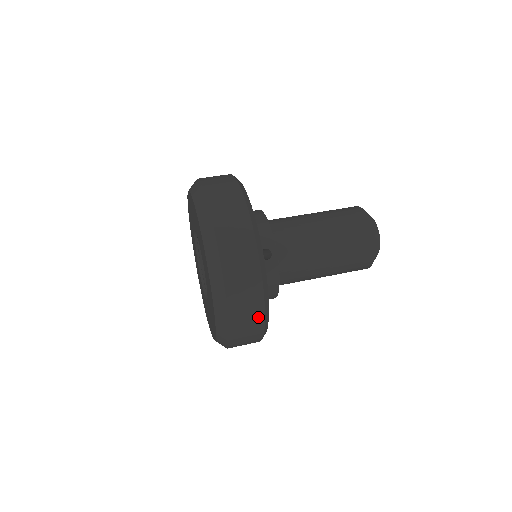
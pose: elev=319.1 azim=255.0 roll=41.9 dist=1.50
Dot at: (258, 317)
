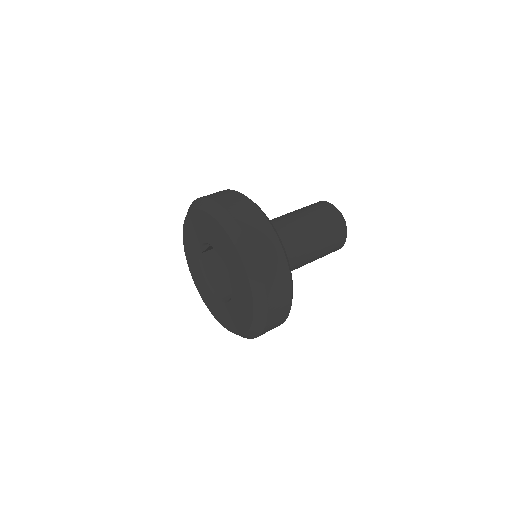
Dot at: (287, 293)
